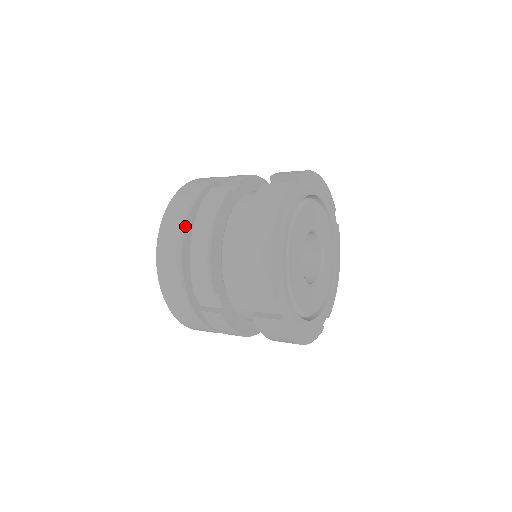
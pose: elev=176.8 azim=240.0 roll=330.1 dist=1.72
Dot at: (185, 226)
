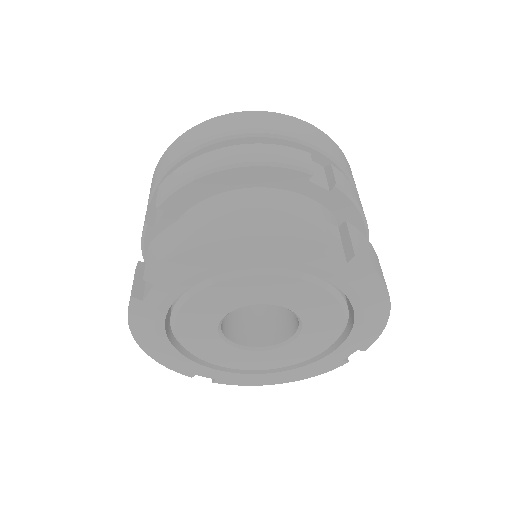
Dot at: occluded
